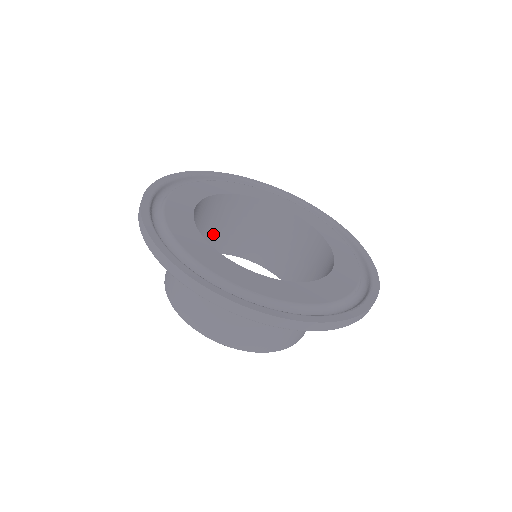
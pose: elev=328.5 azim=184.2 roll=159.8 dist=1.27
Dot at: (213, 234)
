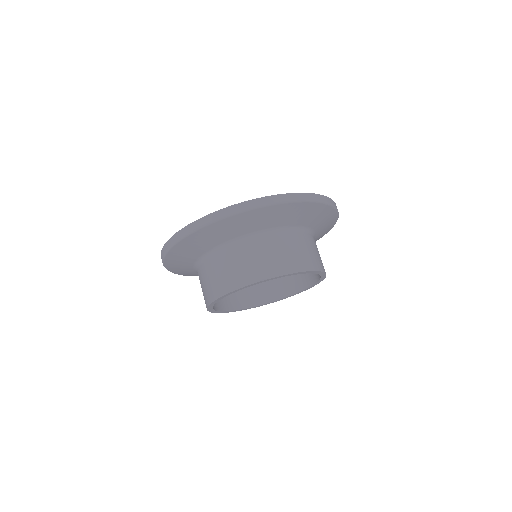
Dot at: (278, 281)
